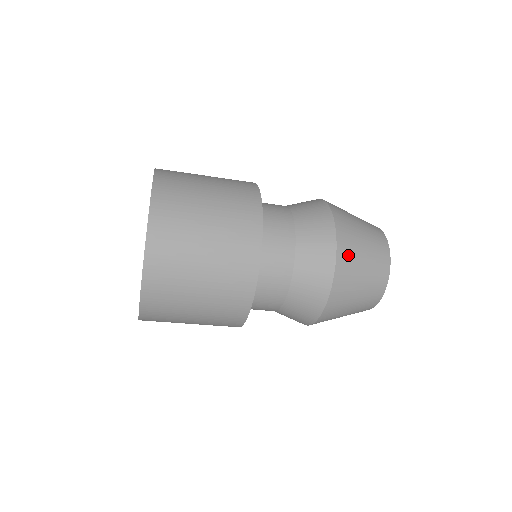
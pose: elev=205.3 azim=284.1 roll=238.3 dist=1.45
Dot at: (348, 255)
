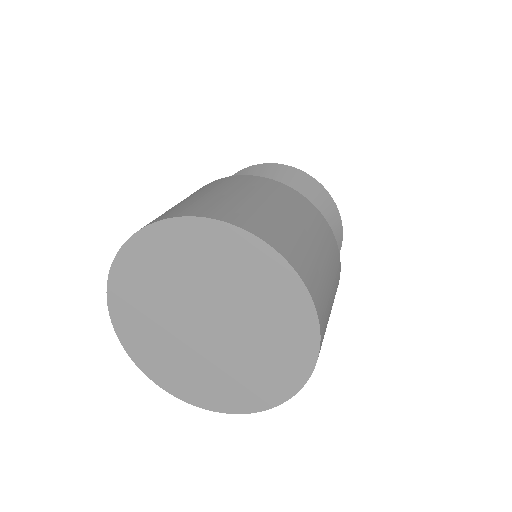
Dot at: occluded
